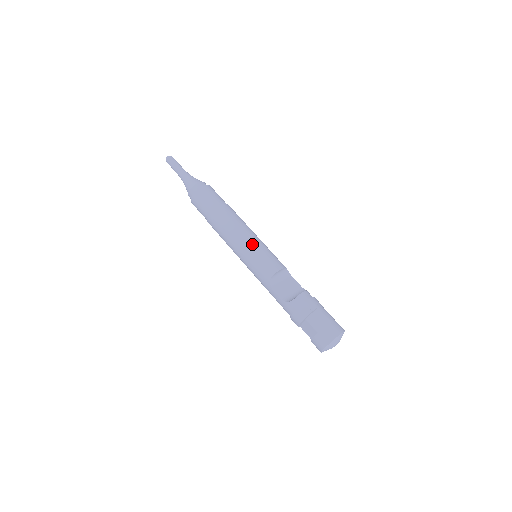
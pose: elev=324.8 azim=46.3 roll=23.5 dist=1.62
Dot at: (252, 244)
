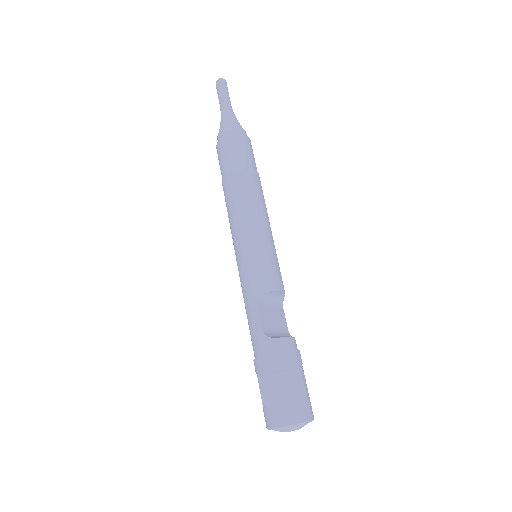
Dot at: (265, 238)
